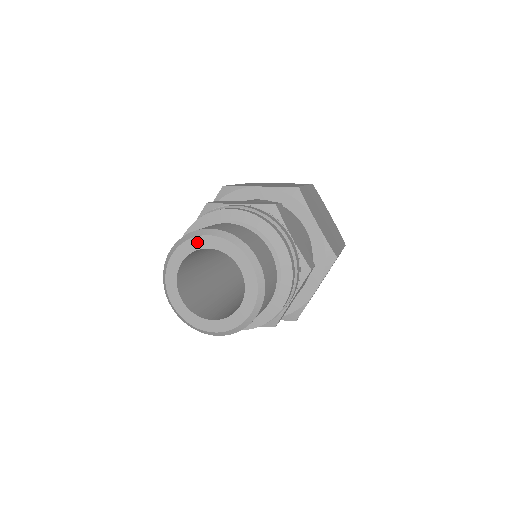
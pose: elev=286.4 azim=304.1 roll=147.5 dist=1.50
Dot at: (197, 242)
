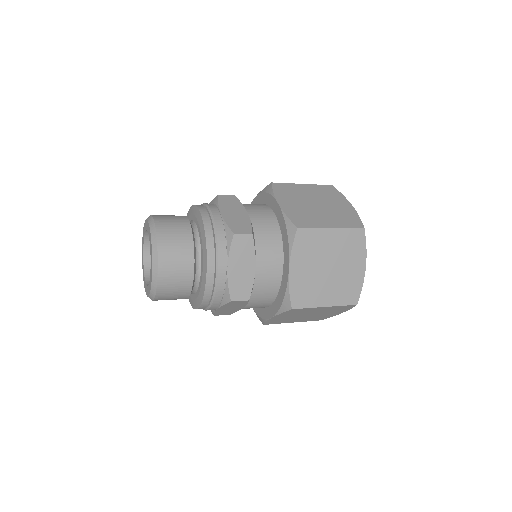
Dot at: (148, 226)
